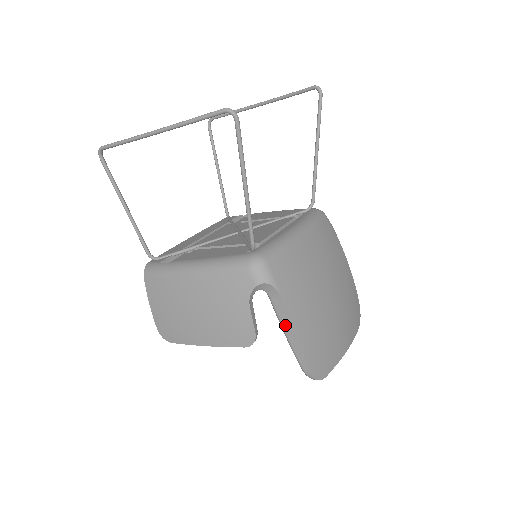
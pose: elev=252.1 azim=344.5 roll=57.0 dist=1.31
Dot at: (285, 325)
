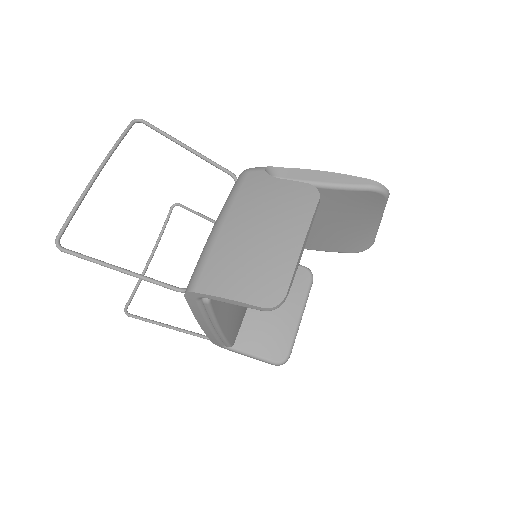
Dot at: (315, 178)
